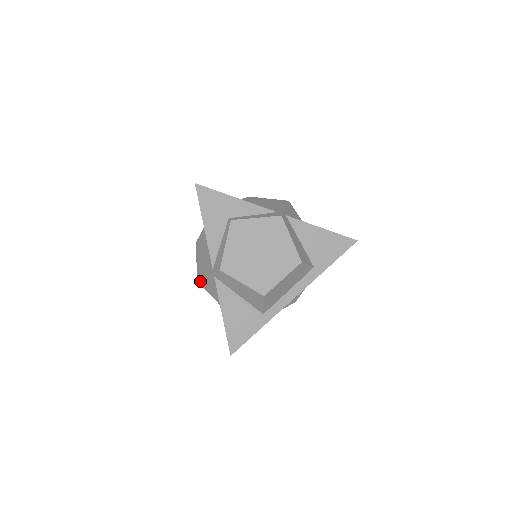
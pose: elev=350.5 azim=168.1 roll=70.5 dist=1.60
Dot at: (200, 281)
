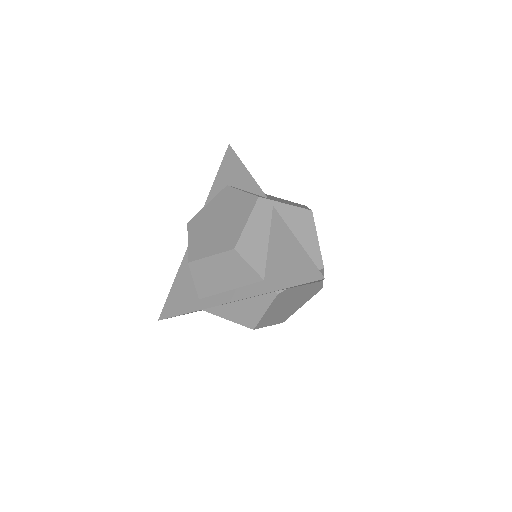
Dot at: occluded
